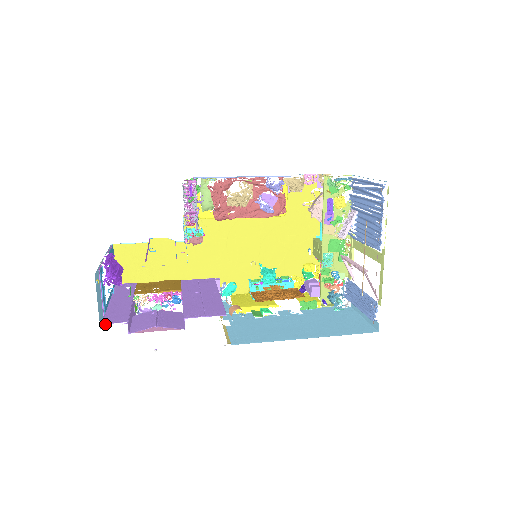
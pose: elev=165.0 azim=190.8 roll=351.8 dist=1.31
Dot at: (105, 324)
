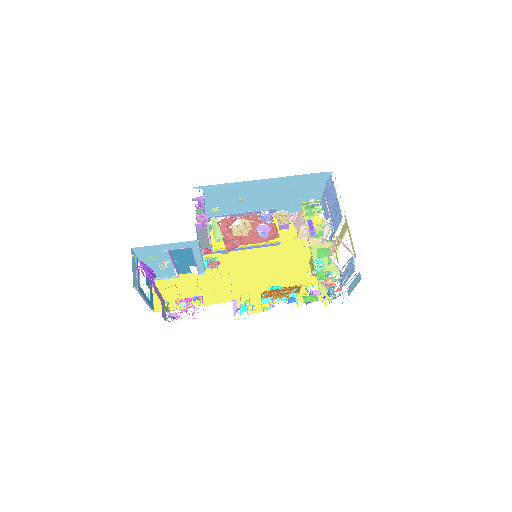
Dot at: occluded
